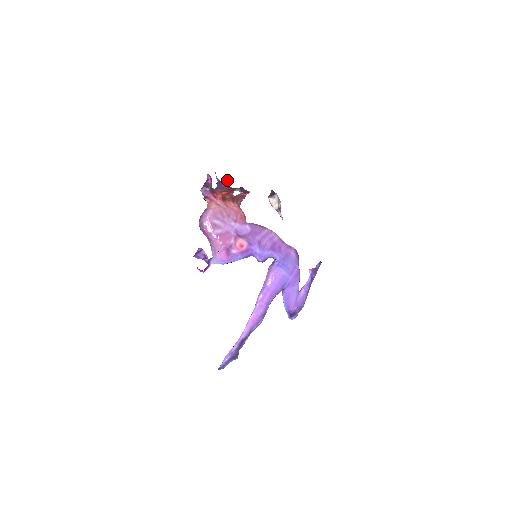
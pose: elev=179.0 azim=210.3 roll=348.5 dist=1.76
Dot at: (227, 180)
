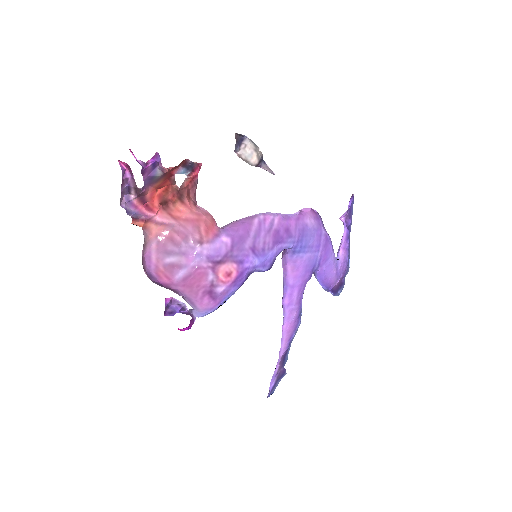
Dot at: (155, 155)
